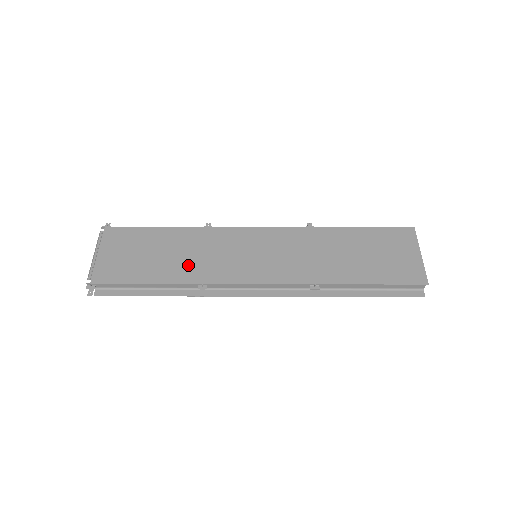
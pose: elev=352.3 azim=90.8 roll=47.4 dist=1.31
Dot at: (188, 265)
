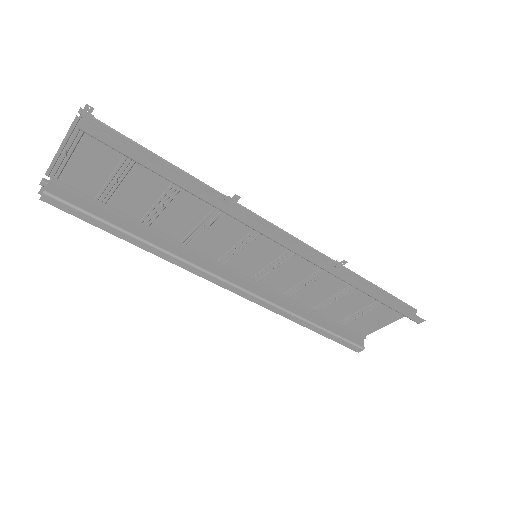
Dot at: (196, 205)
